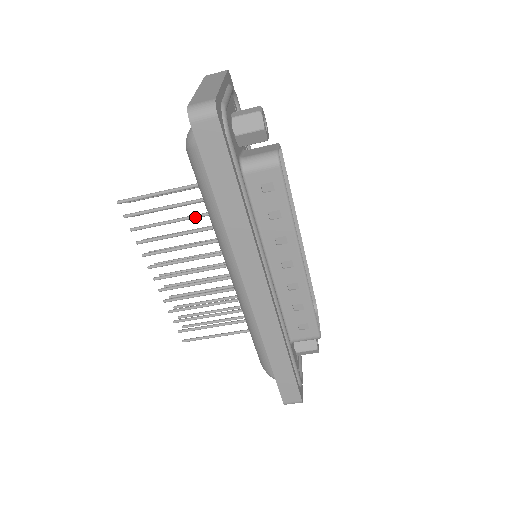
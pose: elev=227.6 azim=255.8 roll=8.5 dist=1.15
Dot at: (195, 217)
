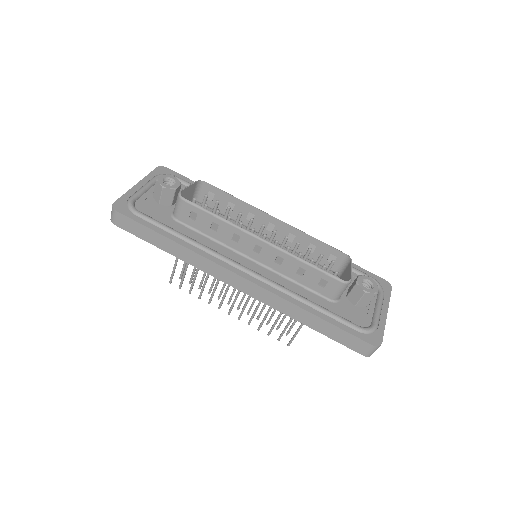
Dot at: occluded
